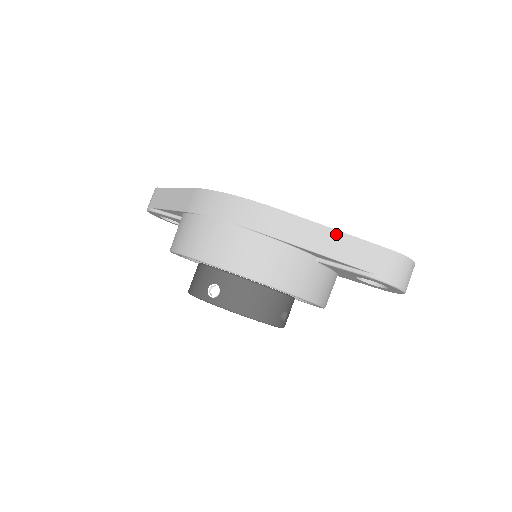
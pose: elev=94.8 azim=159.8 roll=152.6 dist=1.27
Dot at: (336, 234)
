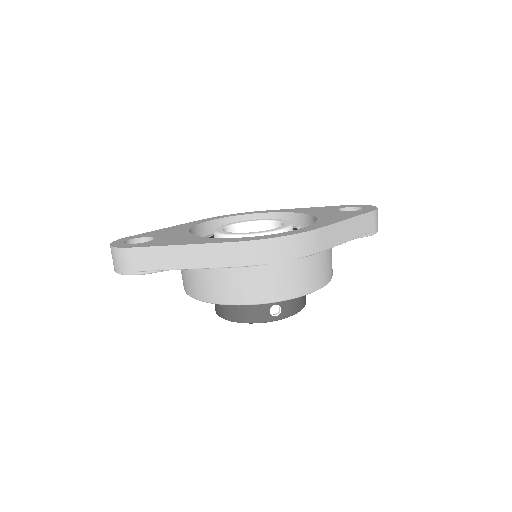
Dot at: (351, 221)
